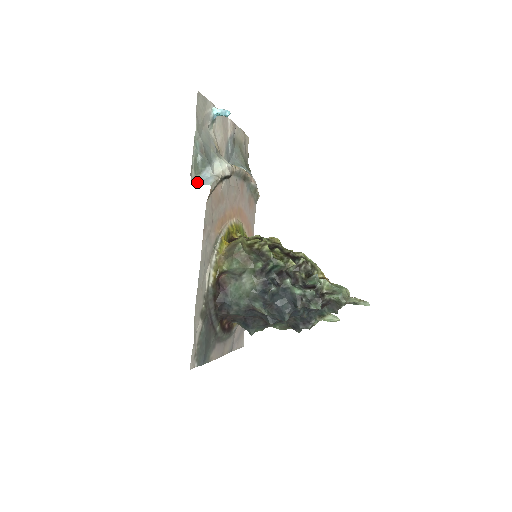
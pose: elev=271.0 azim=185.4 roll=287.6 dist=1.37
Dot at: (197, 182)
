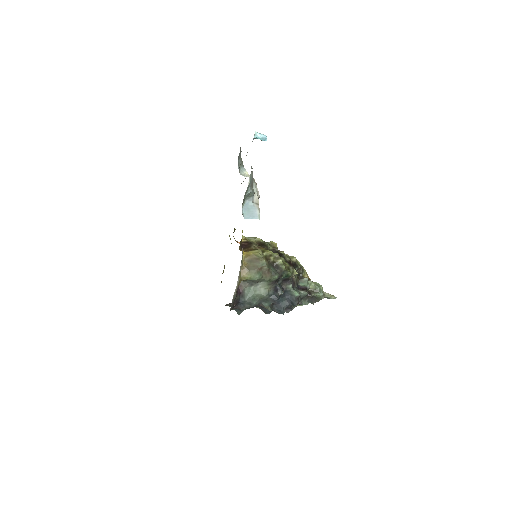
Dot at: (245, 212)
